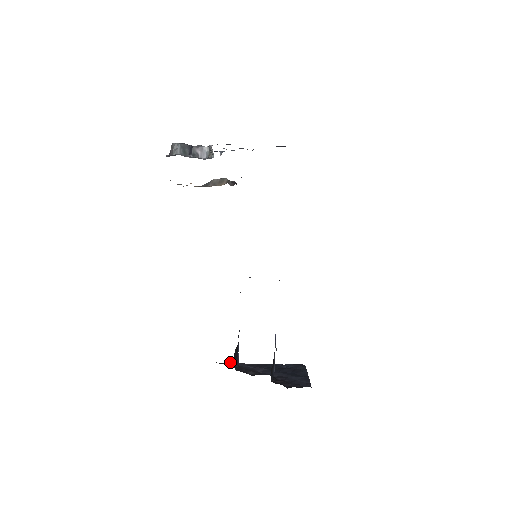
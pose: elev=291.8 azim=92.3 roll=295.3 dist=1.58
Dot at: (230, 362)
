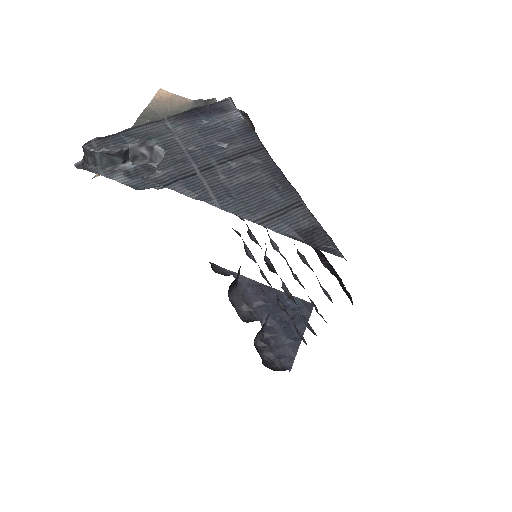
Dot at: (231, 274)
